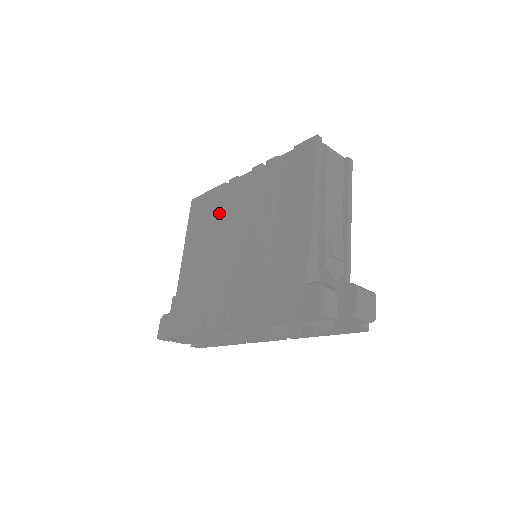
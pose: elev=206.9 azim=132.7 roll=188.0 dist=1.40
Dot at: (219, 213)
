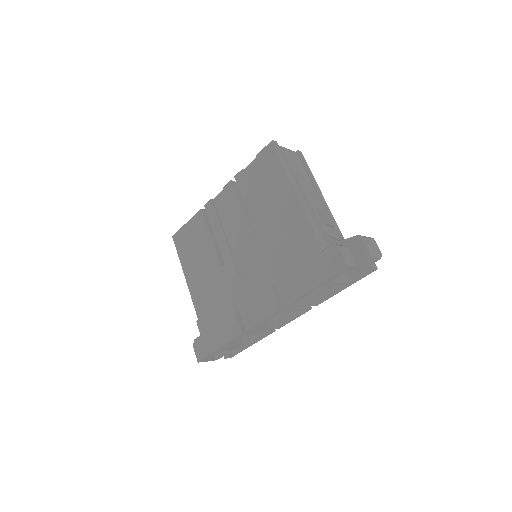
Dot at: (208, 235)
